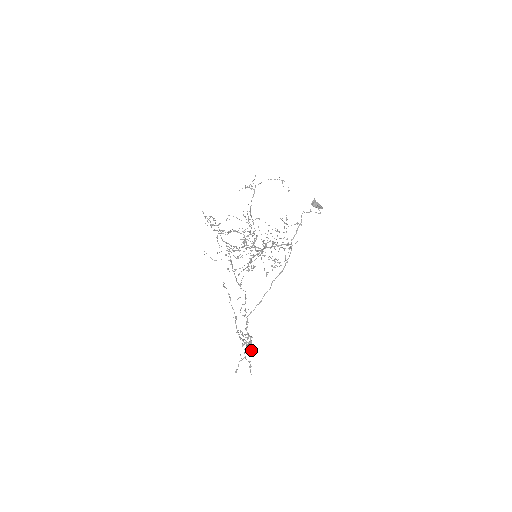
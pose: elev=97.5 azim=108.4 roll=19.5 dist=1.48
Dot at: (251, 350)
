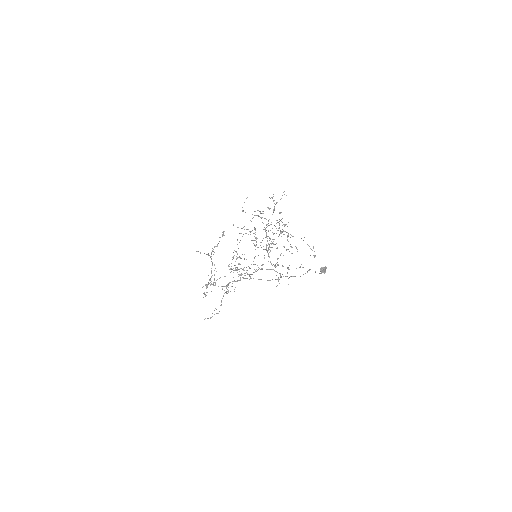
Dot at: occluded
